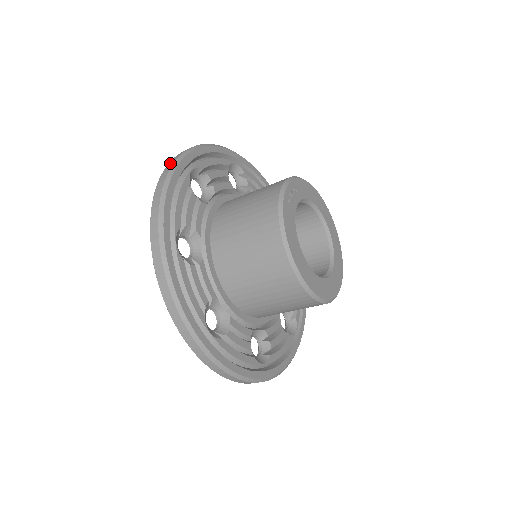
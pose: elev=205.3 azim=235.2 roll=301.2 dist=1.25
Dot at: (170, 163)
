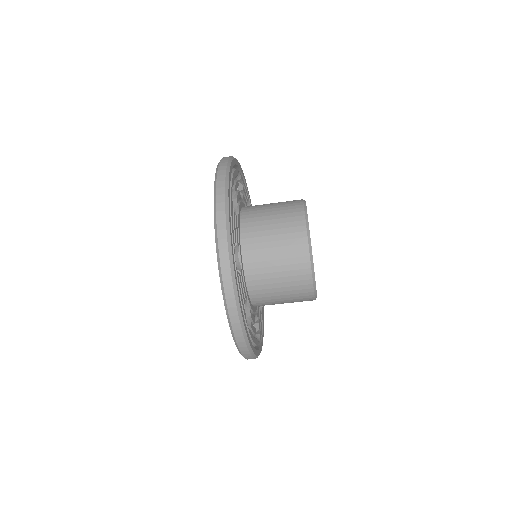
Dot at: occluded
